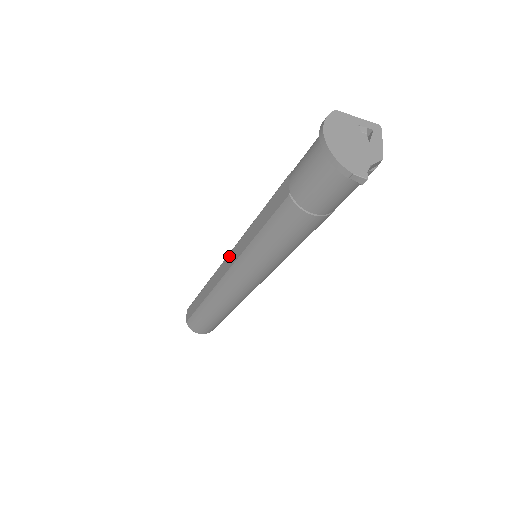
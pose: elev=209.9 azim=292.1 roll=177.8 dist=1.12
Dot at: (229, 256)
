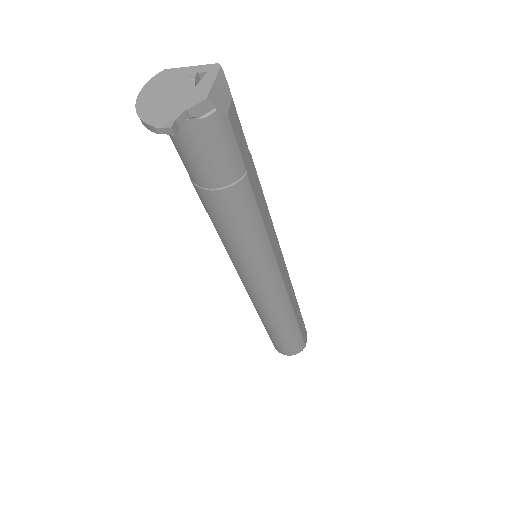
Dot at: occluded
